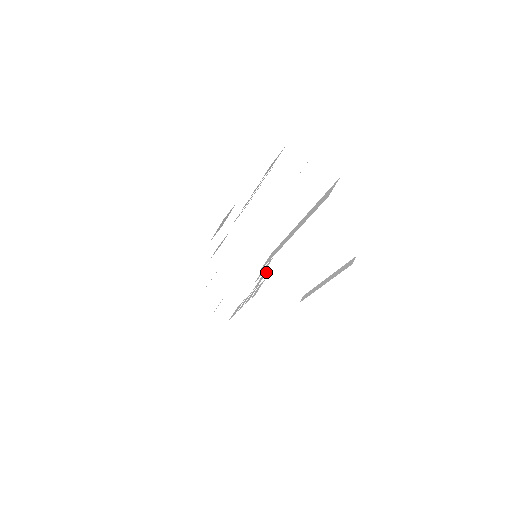
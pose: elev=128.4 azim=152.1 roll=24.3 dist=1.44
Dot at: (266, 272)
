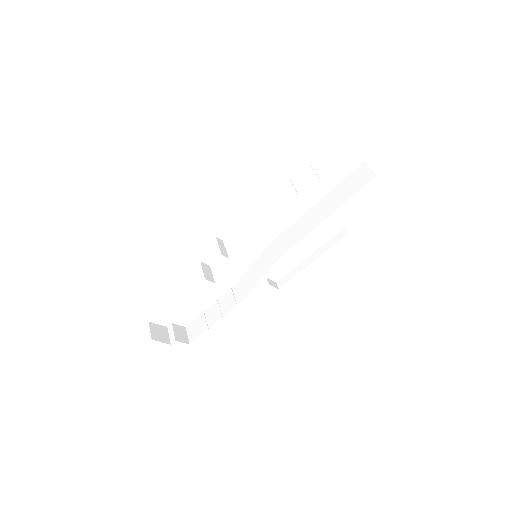
Dot at: occluded
